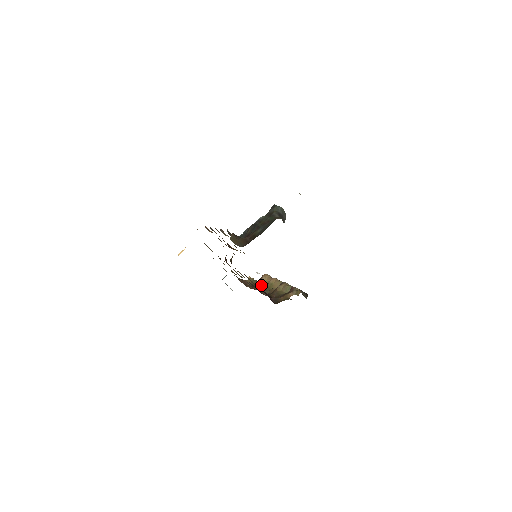
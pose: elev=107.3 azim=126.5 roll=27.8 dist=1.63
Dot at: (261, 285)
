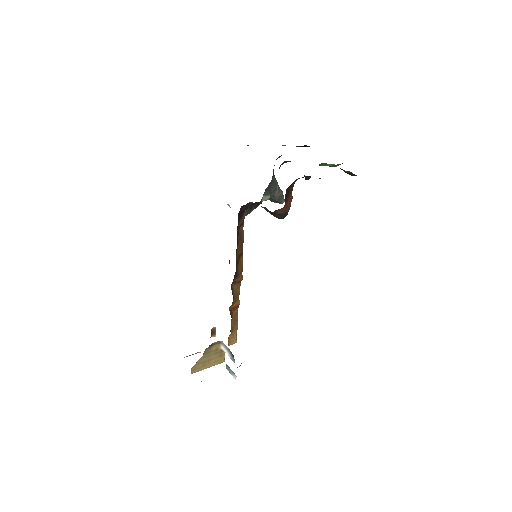
Dot at: occluded
